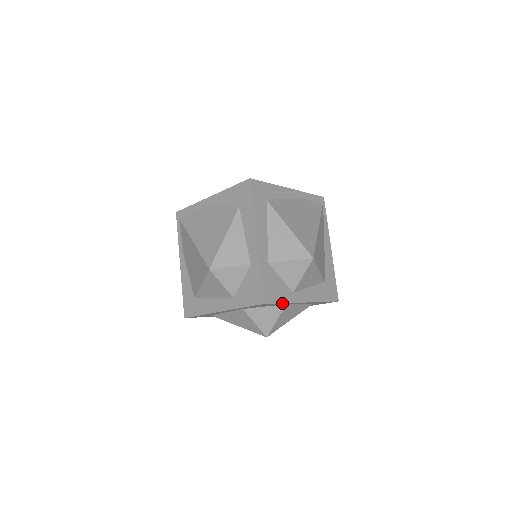
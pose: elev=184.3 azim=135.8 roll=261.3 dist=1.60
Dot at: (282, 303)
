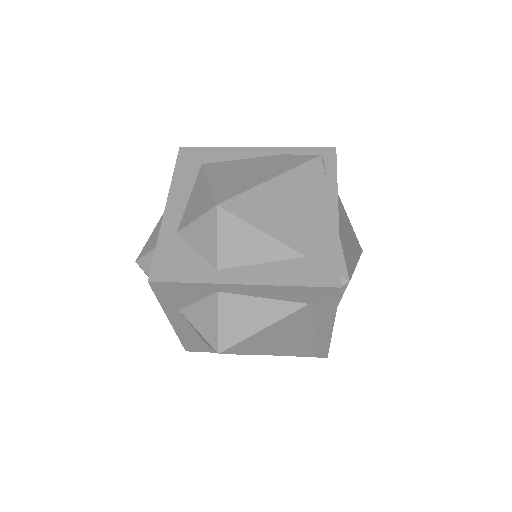
Dot at: (191, 284)
